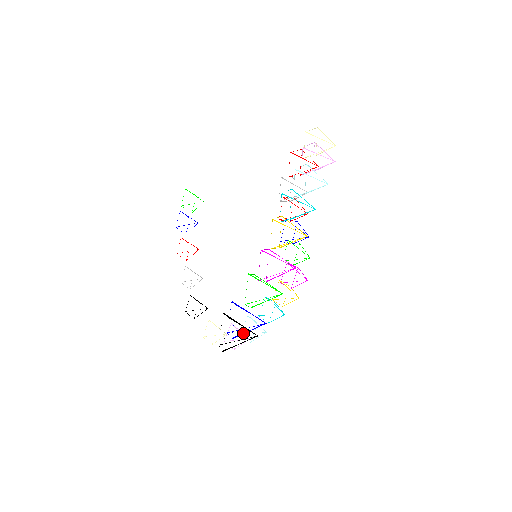
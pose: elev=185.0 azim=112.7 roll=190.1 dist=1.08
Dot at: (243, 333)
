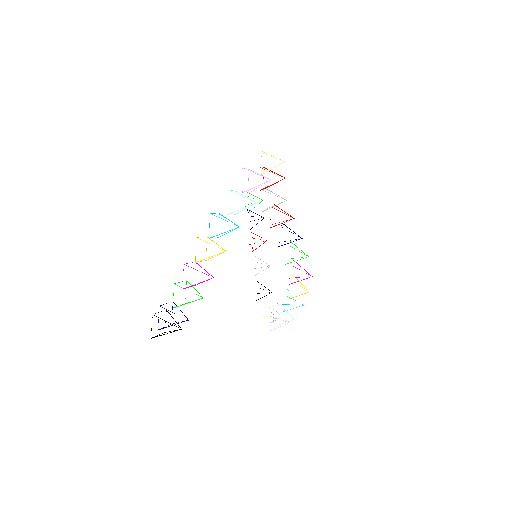
Dot at: (168, 326)
